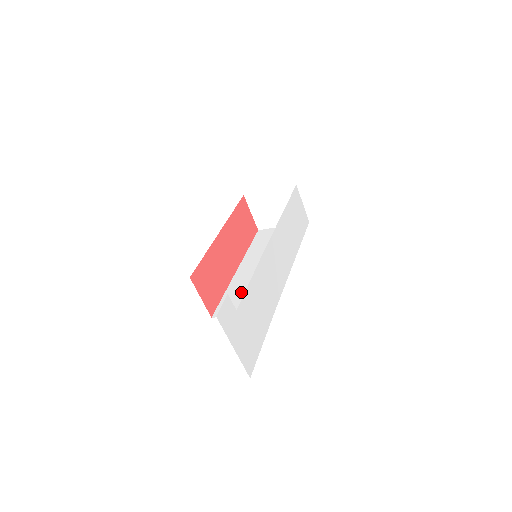
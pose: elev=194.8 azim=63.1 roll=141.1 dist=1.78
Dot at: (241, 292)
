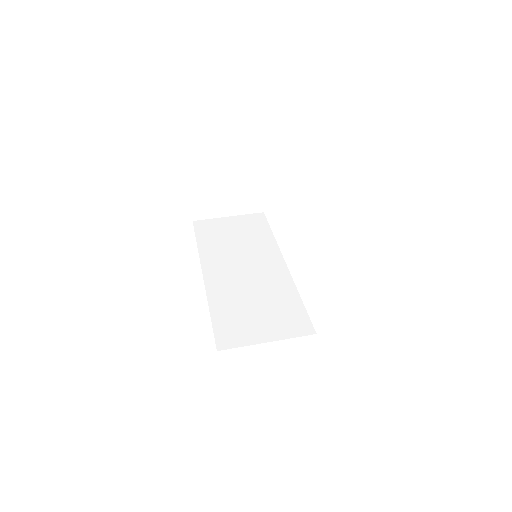
Dot at: (238, 308)
